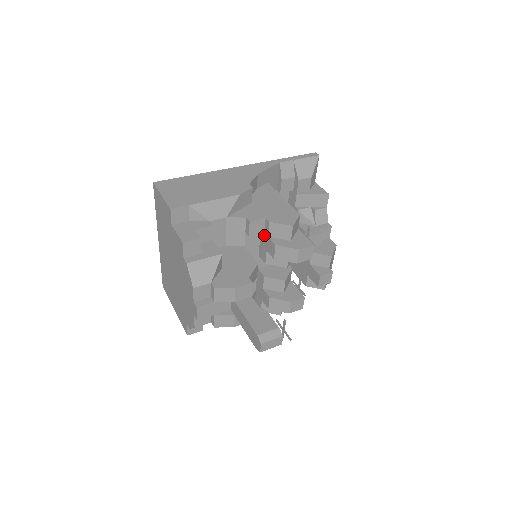
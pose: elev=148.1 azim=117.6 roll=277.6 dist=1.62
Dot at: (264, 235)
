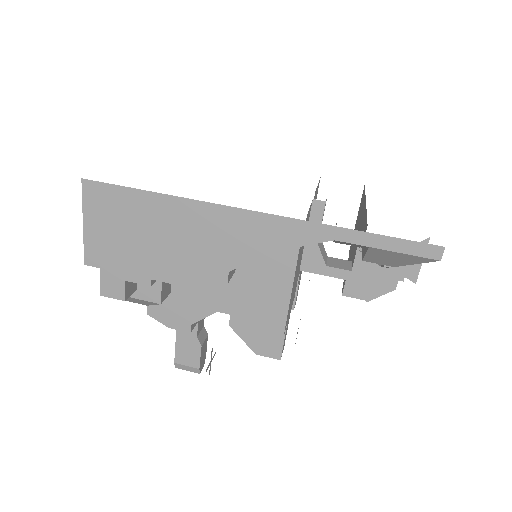
Dot at: occluded
